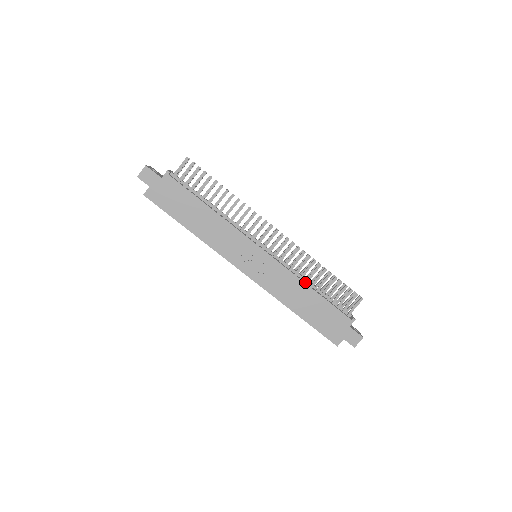
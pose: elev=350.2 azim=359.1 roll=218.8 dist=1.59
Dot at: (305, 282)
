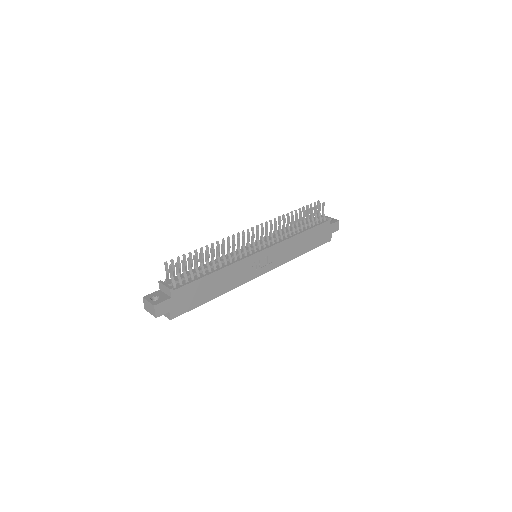
Dot at: (294, 234)
